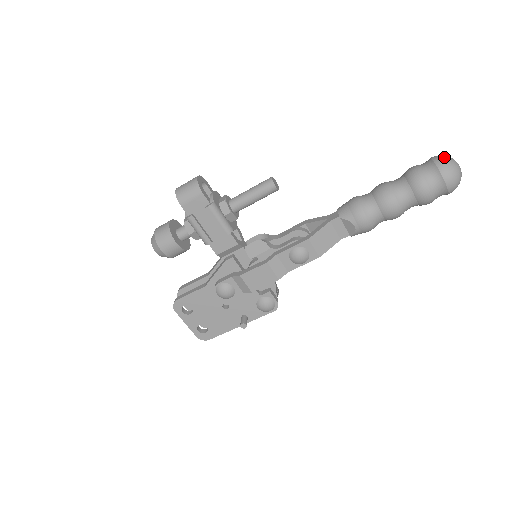
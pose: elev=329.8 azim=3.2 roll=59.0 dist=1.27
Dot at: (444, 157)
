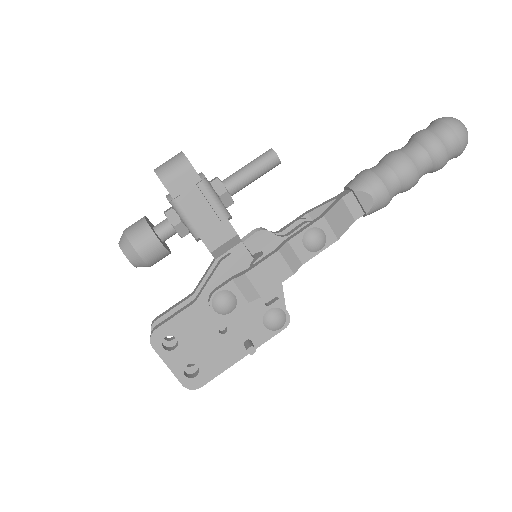
Dot at: occluded
